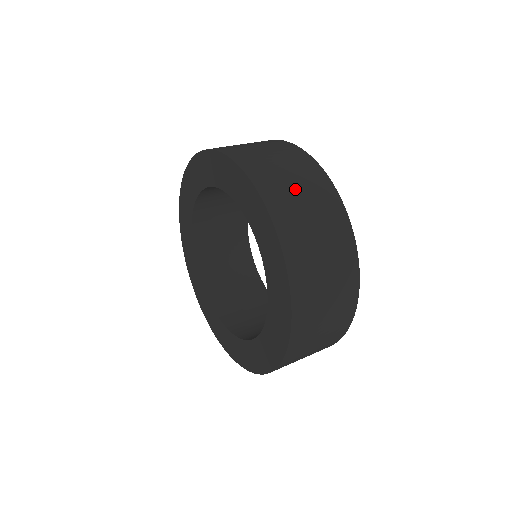
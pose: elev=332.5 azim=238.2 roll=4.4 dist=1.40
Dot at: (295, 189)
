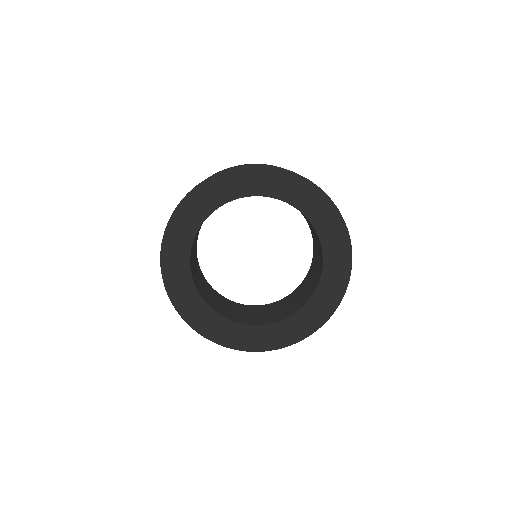
Dot at: occluded
